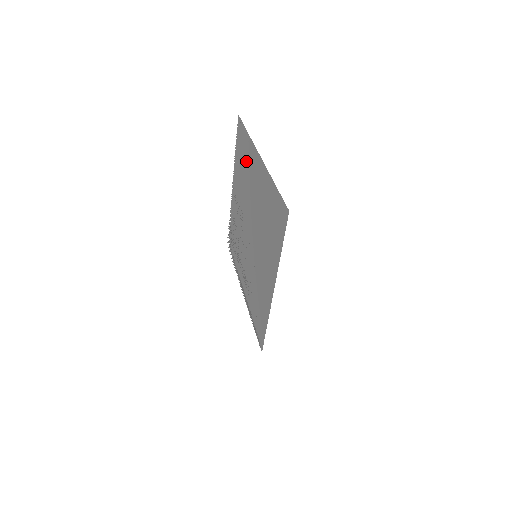
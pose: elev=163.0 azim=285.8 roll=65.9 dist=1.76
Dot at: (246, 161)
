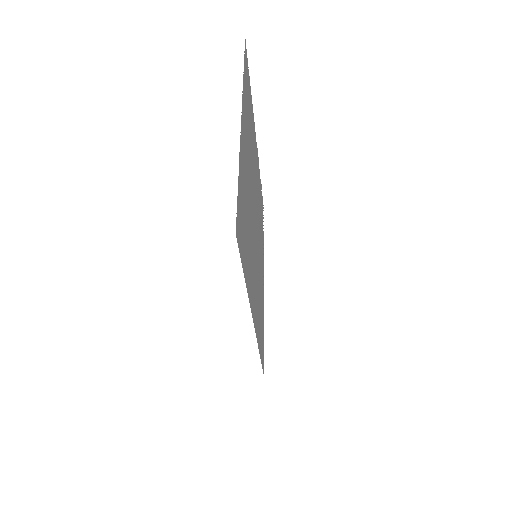
Dot at: (248, 116)
